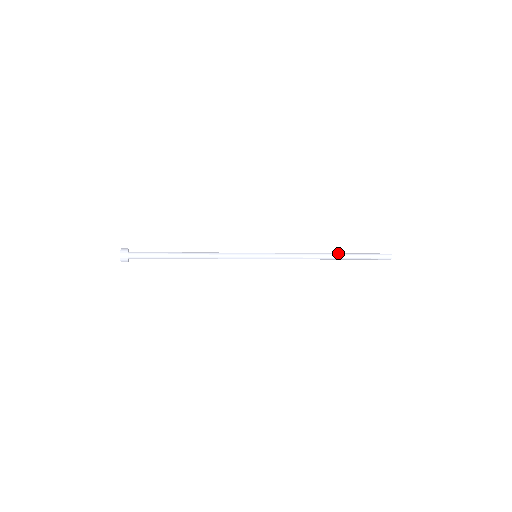
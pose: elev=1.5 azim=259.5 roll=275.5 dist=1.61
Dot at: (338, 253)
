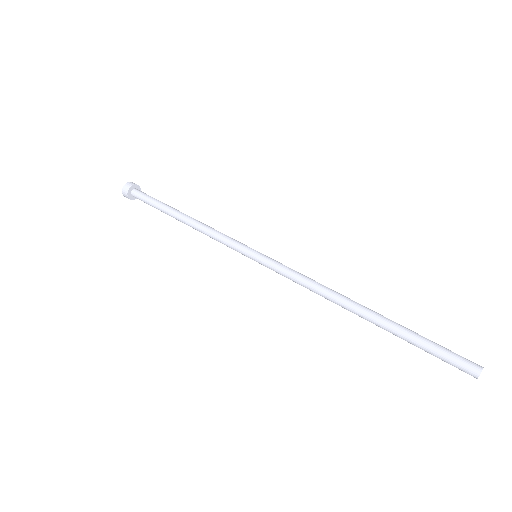
Dot at: occluded
